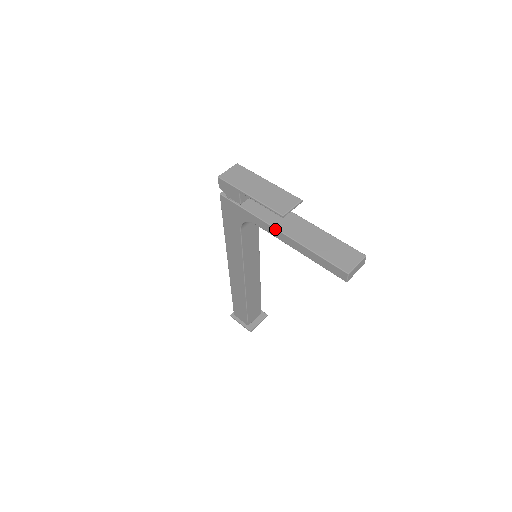
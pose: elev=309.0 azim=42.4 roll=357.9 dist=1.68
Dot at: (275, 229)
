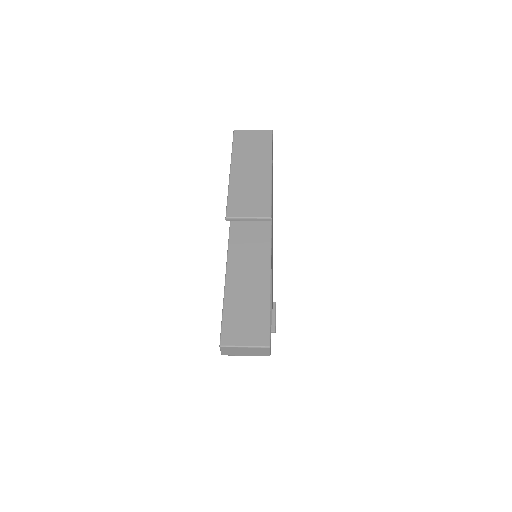
Dot at: (229, 230)
